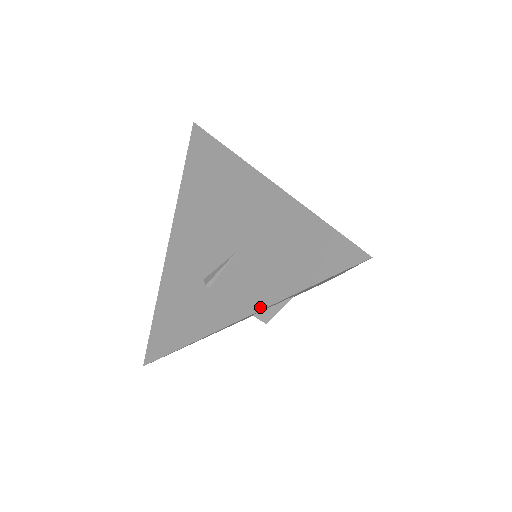
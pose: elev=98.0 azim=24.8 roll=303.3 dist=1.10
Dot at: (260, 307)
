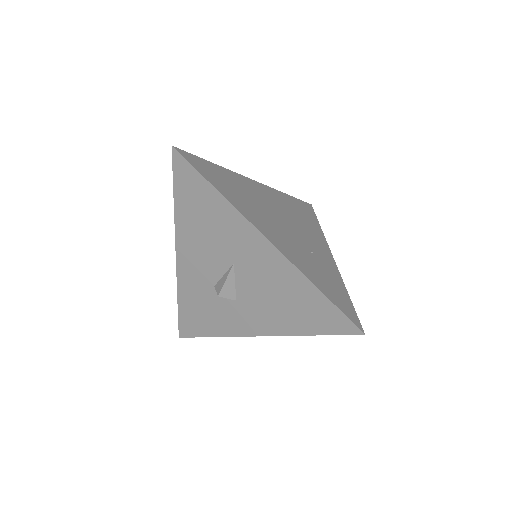
Dot at: (177, 236)
